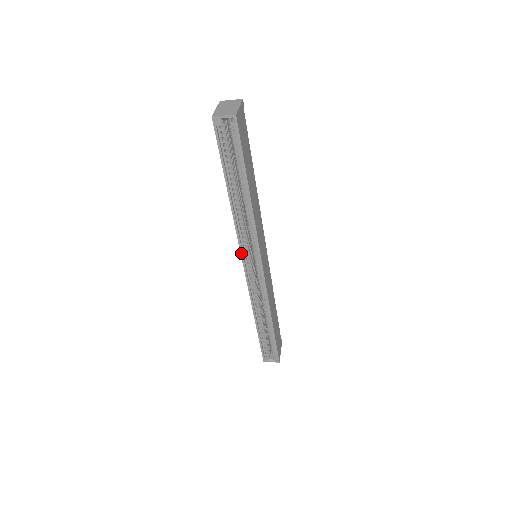
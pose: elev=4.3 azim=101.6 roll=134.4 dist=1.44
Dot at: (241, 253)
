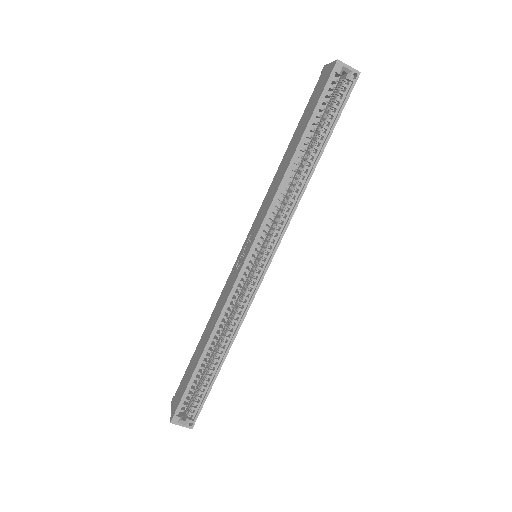
Dot at: (257, 236)
